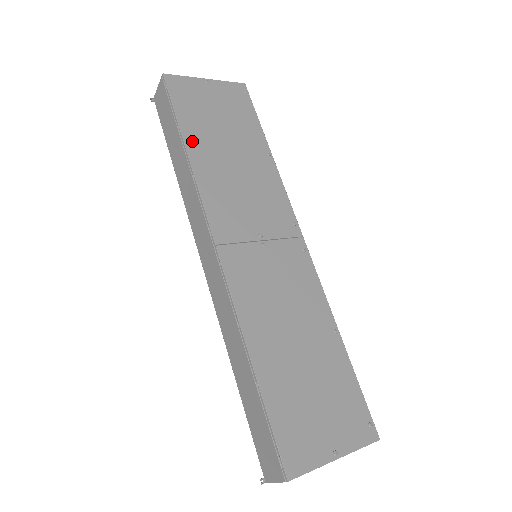
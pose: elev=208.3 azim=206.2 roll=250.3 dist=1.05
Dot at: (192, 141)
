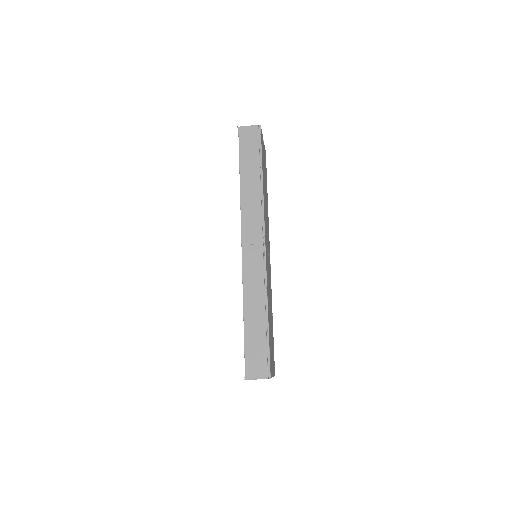
Dot at: (263, 176)
